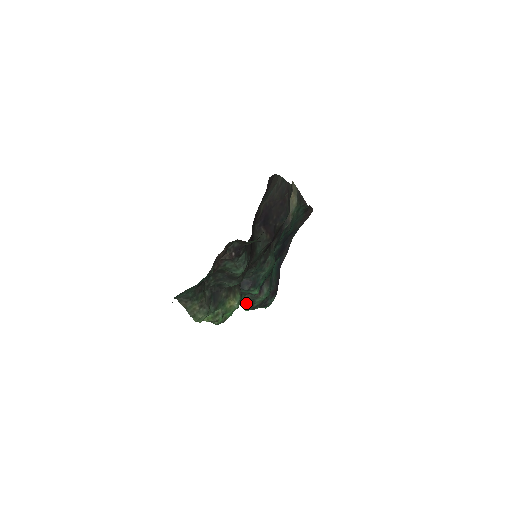
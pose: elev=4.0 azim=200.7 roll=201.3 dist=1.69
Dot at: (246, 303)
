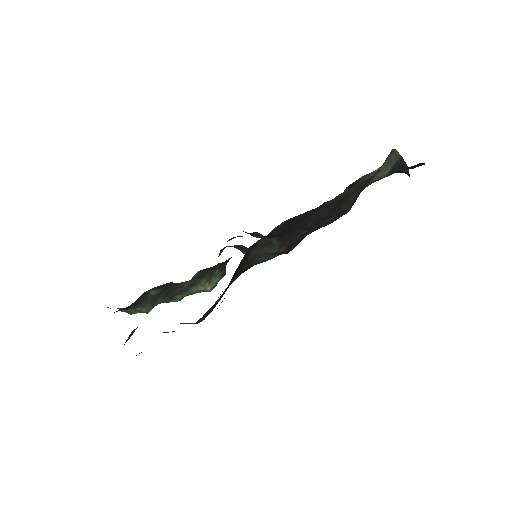
Dot at: occluded
